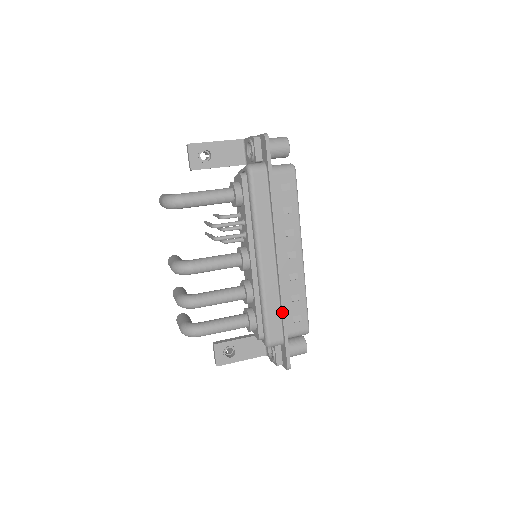
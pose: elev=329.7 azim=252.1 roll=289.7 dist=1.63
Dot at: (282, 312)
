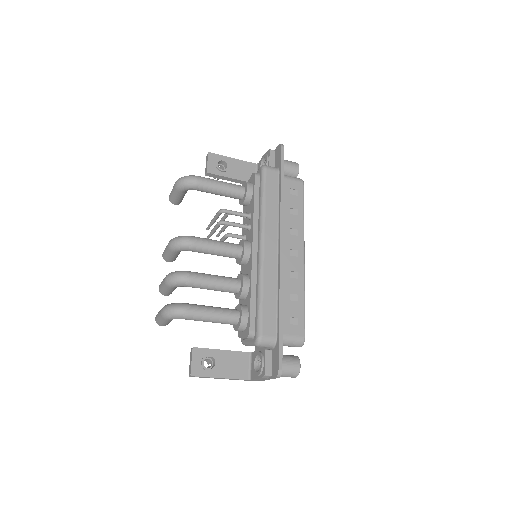
Dot at: (279, 303)
